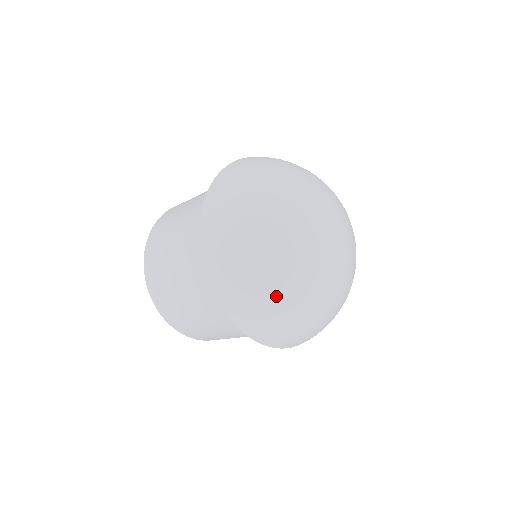
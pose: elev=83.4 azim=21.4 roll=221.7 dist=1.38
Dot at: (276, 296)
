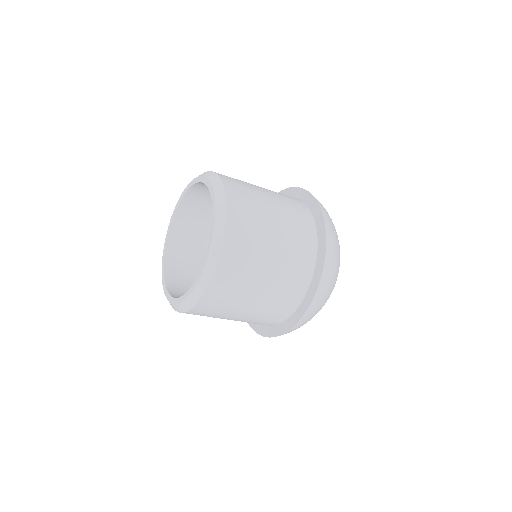
Dot at: occluded
